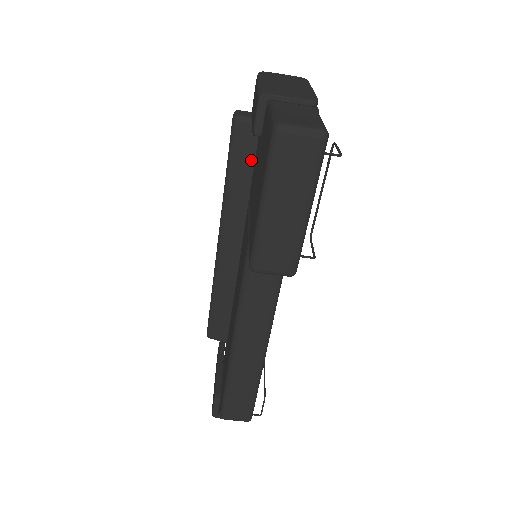
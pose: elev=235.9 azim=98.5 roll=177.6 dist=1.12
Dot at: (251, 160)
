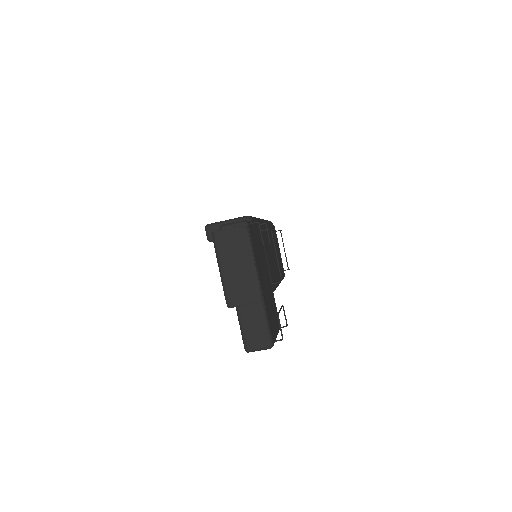
Dot at: occluded
